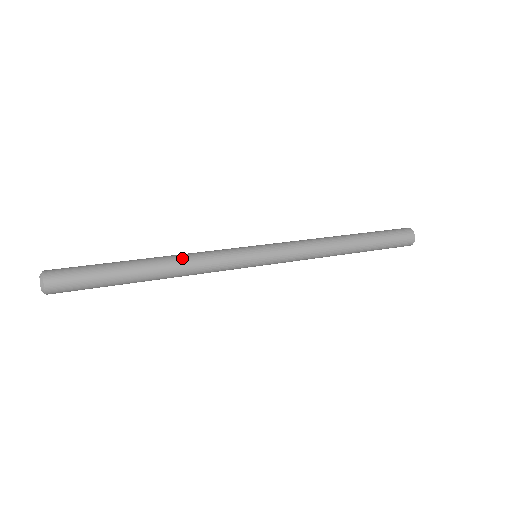
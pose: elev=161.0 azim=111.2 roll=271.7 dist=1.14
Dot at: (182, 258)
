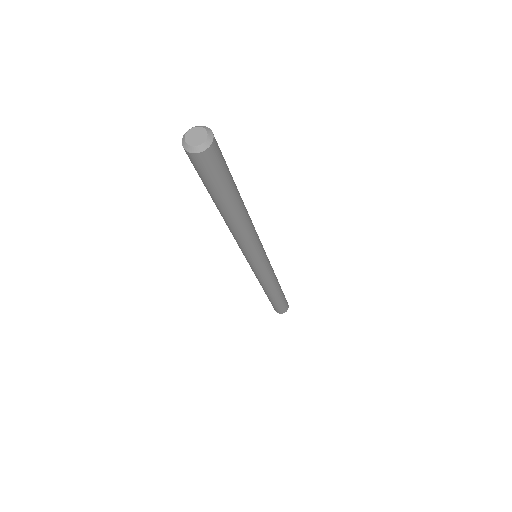
Dot at: (251, 221)
